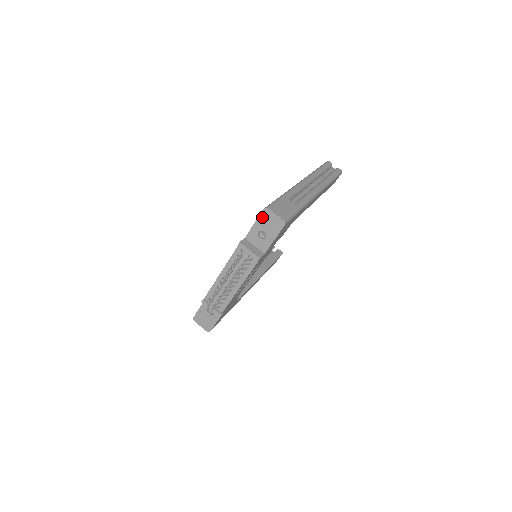
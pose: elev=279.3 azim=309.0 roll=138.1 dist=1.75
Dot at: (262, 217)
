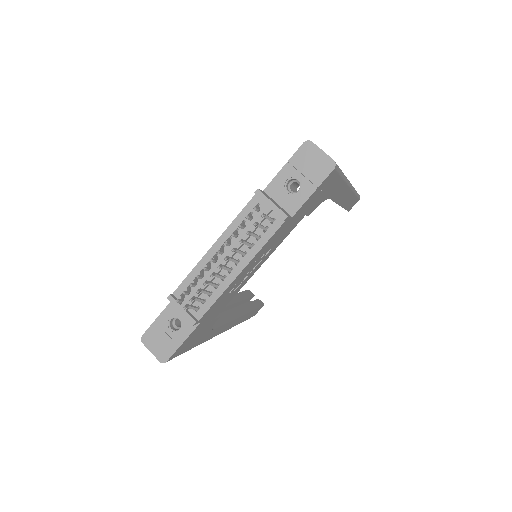
Dot at: (299, 155)
